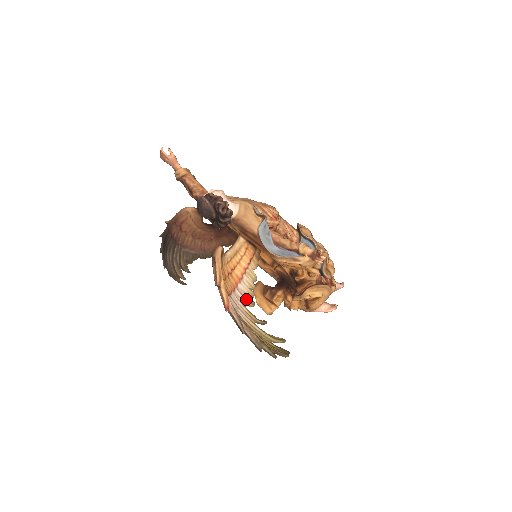
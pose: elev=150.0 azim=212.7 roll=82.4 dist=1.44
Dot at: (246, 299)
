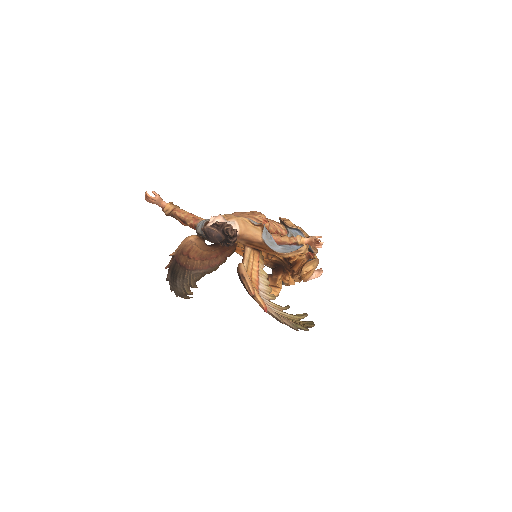
Dot at: (268, 295)
